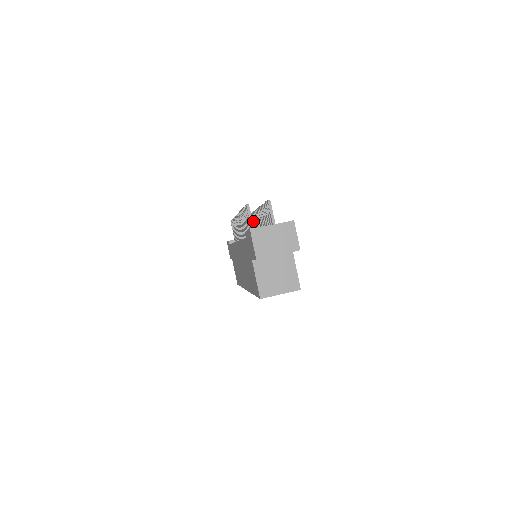
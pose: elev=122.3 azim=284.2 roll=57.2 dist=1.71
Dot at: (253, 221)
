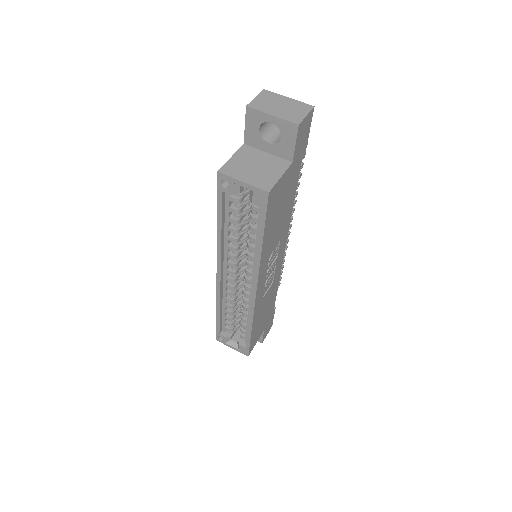
Dot at: occluded
